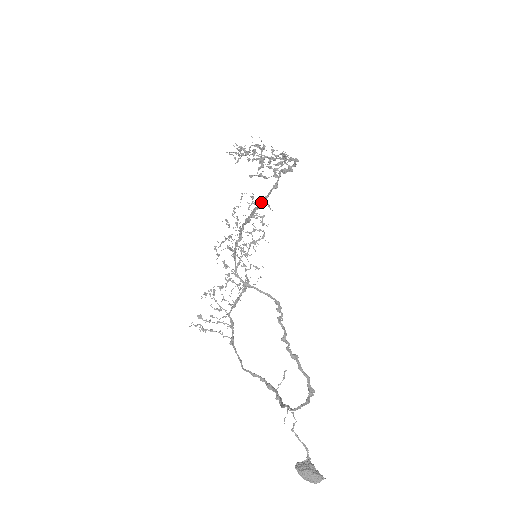
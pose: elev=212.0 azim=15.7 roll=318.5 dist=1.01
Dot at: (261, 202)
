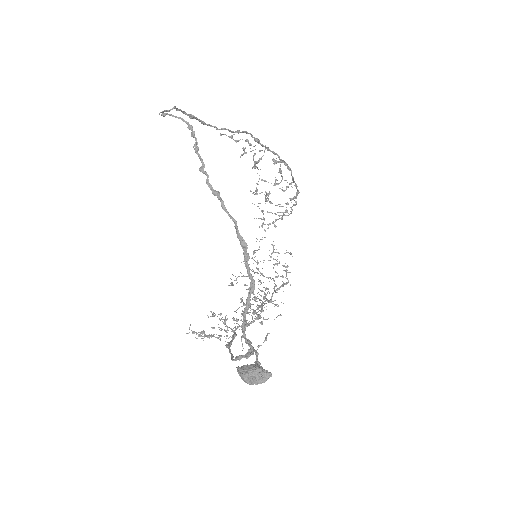
Dot at: (217, 128)
